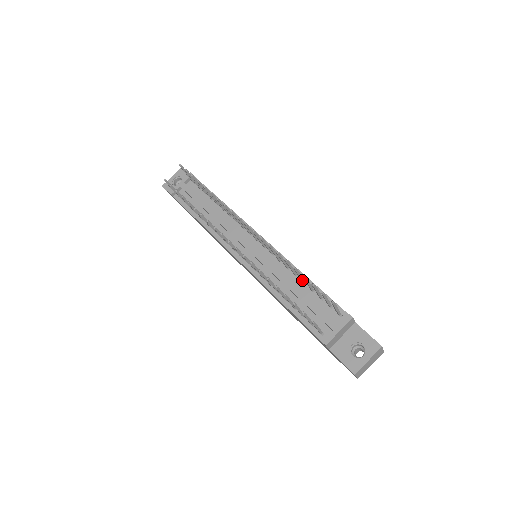
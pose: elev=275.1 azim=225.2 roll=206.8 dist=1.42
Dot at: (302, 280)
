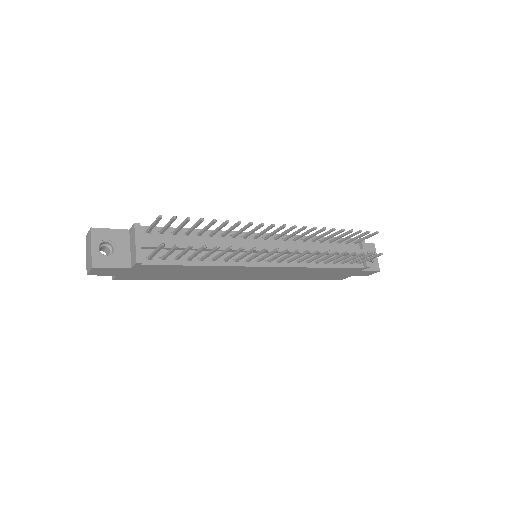
Dot at: occluded
